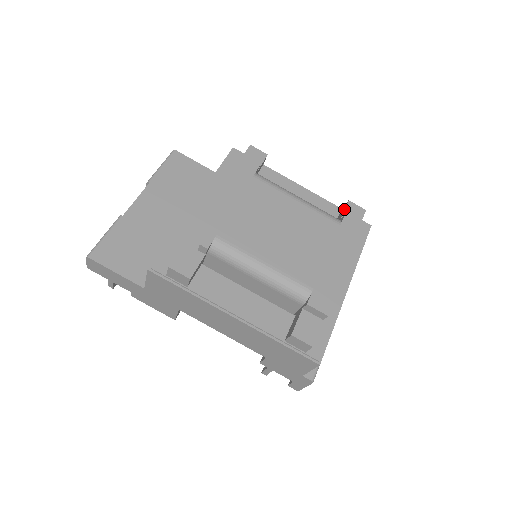
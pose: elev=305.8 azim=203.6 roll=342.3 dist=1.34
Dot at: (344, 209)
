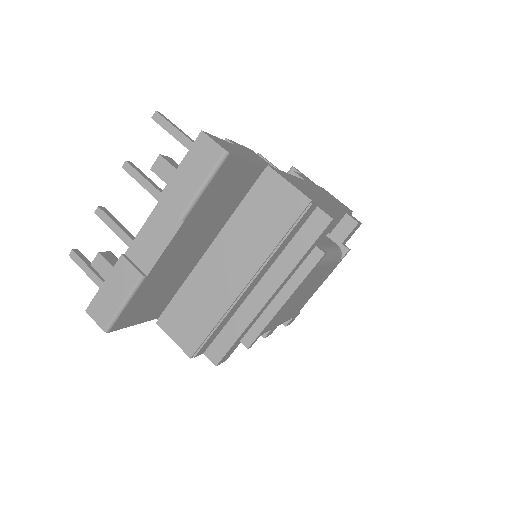
Dot at: (350, 232)
